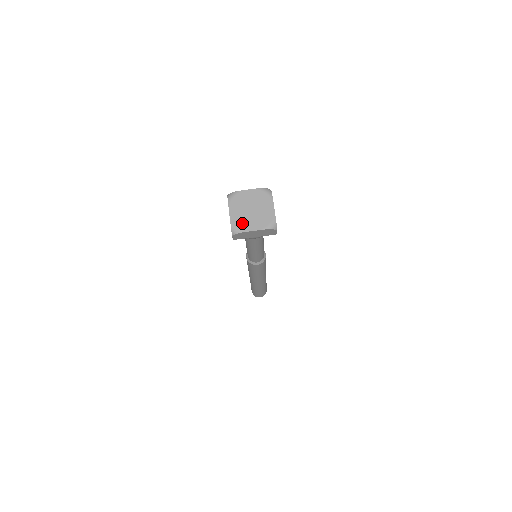
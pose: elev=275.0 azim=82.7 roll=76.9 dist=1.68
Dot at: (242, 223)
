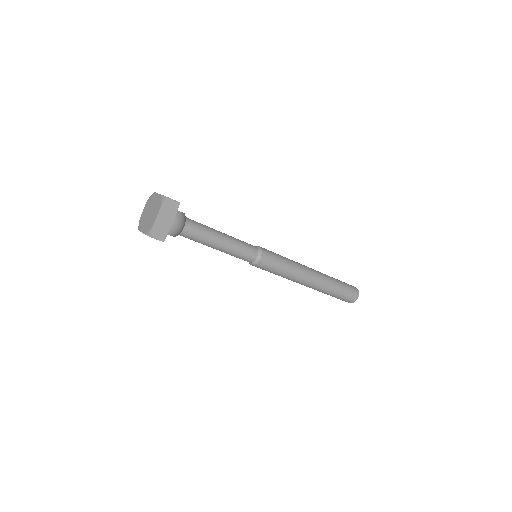
Dot at: (150, 225)
